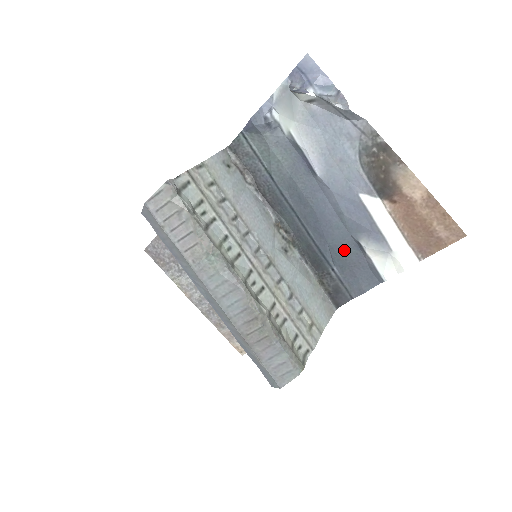
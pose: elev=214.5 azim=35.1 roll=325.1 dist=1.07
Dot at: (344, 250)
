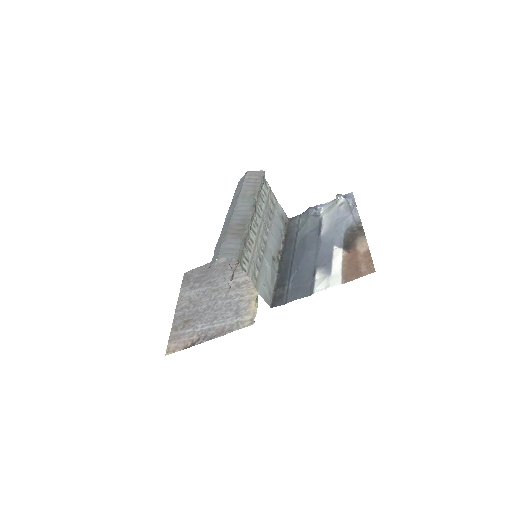
Dot at: (304, 274)
